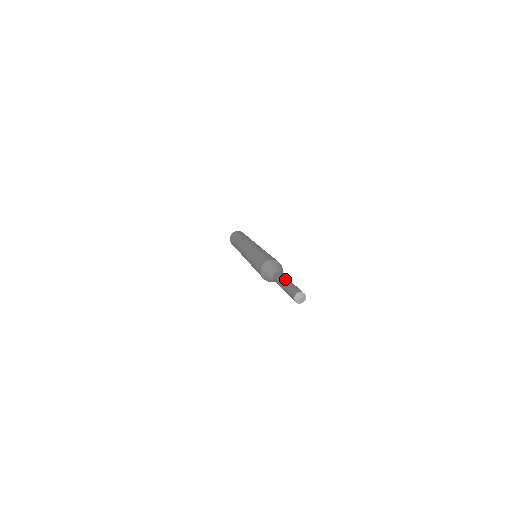
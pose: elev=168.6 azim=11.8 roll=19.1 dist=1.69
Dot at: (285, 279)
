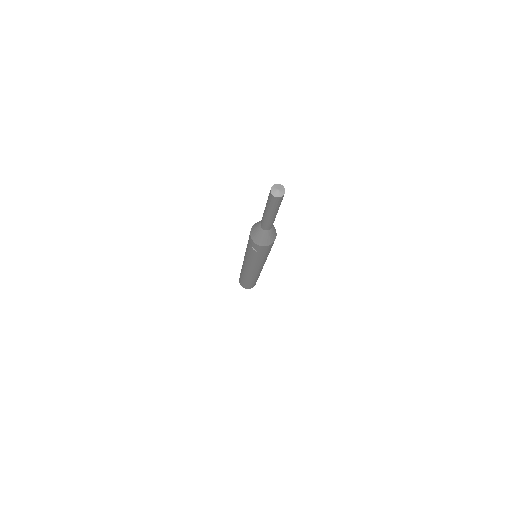
Dot at: occluded
